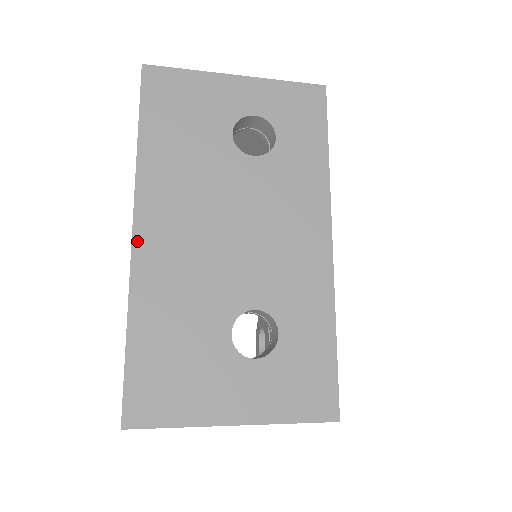
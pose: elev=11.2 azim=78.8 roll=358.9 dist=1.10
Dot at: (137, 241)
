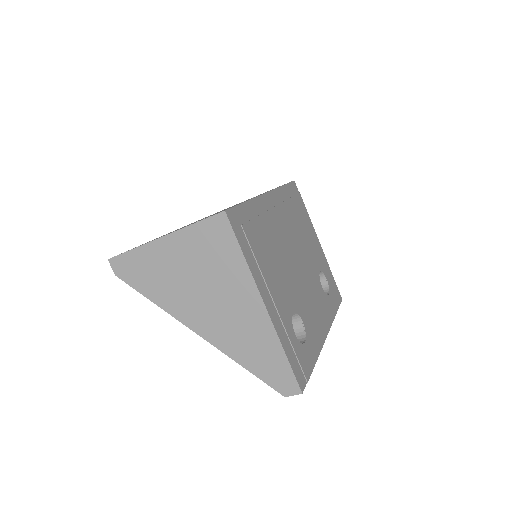
Dot at: occluded
